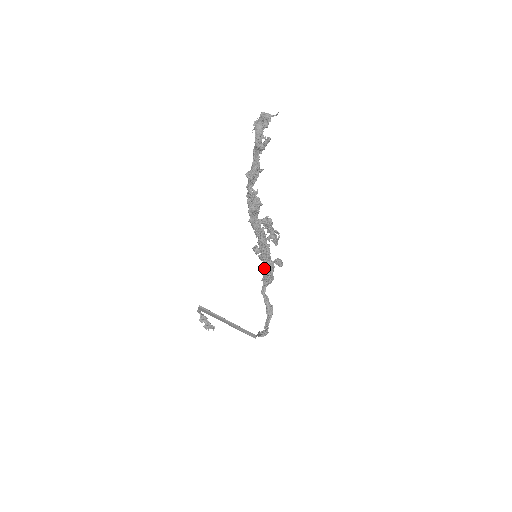
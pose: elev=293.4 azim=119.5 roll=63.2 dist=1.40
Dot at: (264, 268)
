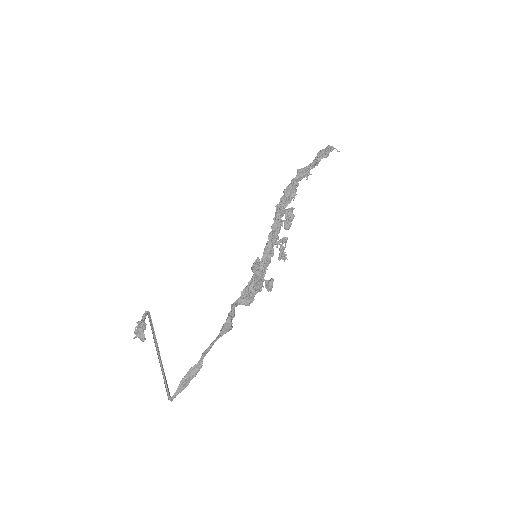
Dot at: (255, 273)
